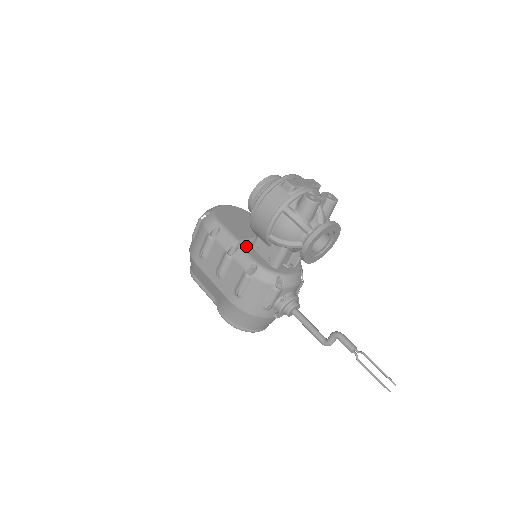
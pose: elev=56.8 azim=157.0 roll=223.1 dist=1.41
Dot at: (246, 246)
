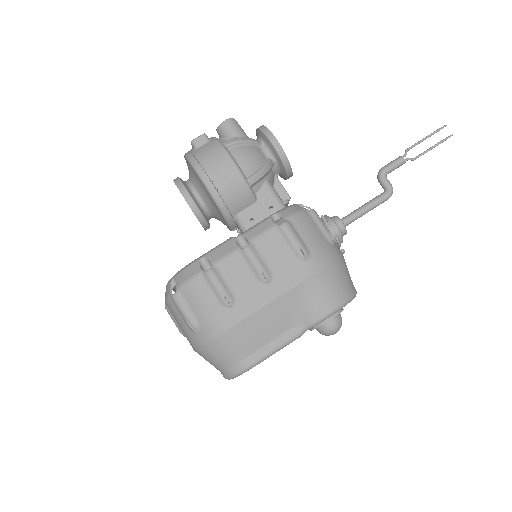
Dot at: occluded
